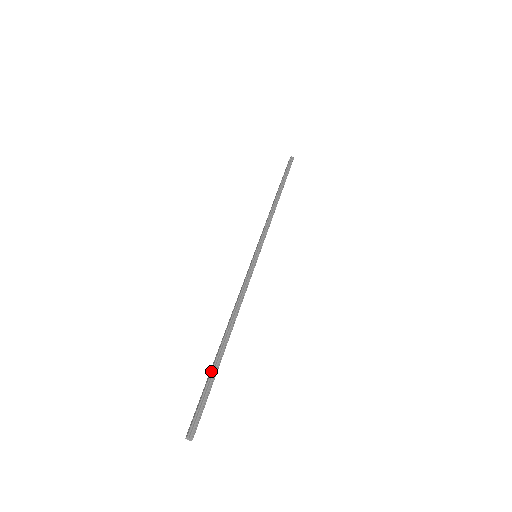
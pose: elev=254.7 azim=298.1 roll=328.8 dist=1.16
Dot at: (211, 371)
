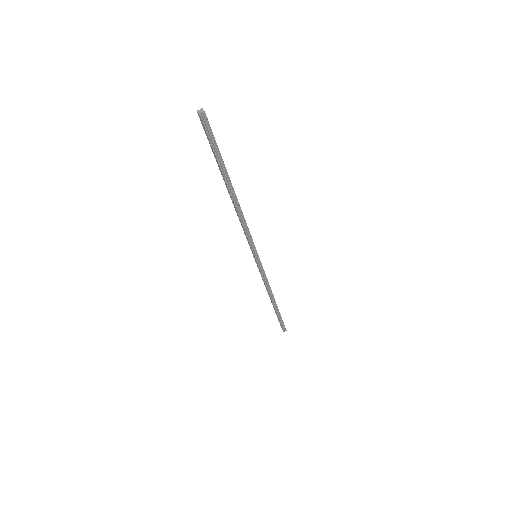
Dot at: occluded
